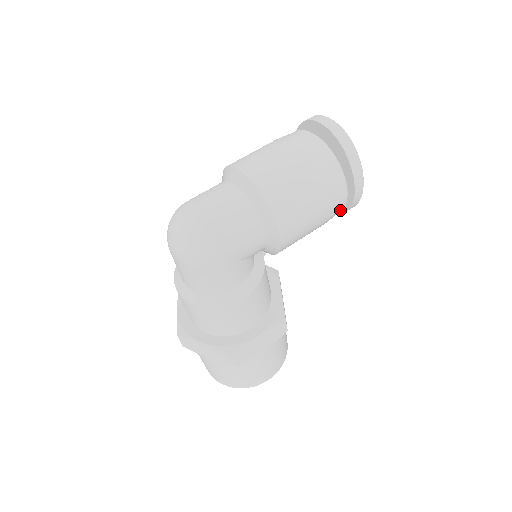
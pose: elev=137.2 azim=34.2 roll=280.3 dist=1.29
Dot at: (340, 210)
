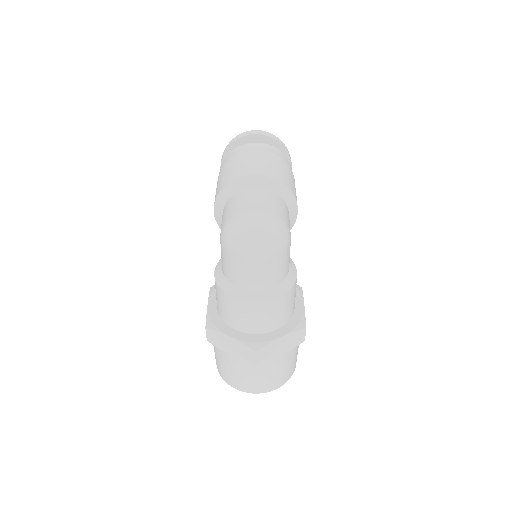
Dot at: occluded
